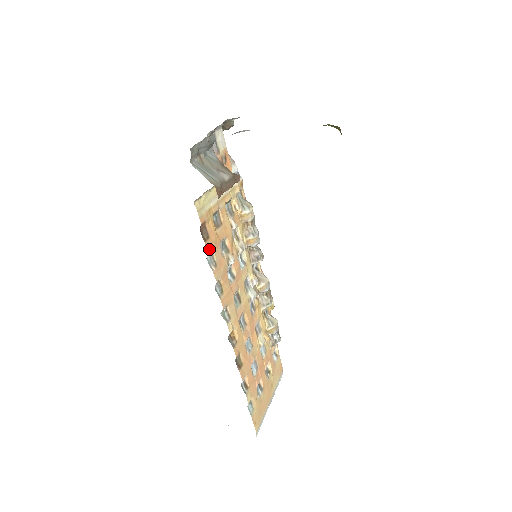
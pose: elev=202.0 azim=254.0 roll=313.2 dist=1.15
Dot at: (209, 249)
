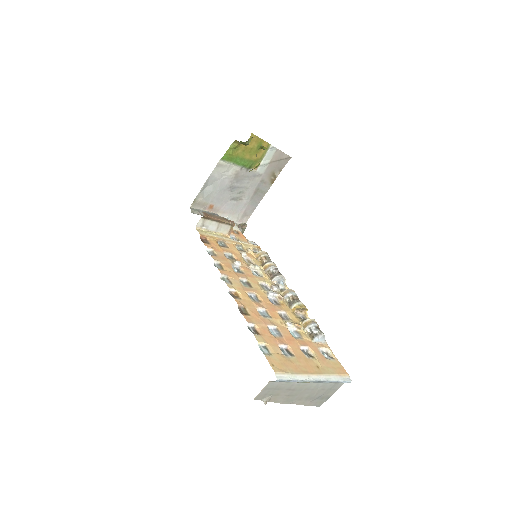
Dot at: (208, 247)
